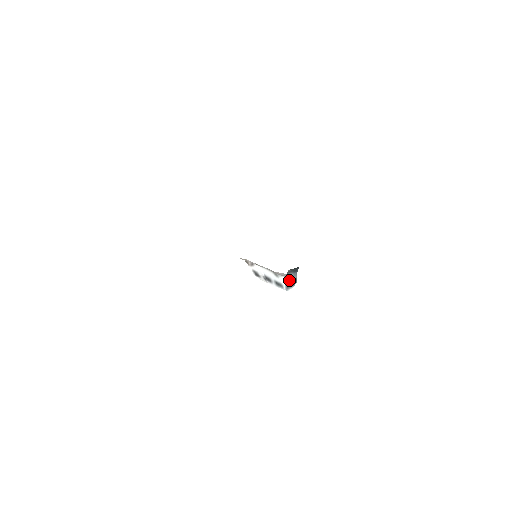
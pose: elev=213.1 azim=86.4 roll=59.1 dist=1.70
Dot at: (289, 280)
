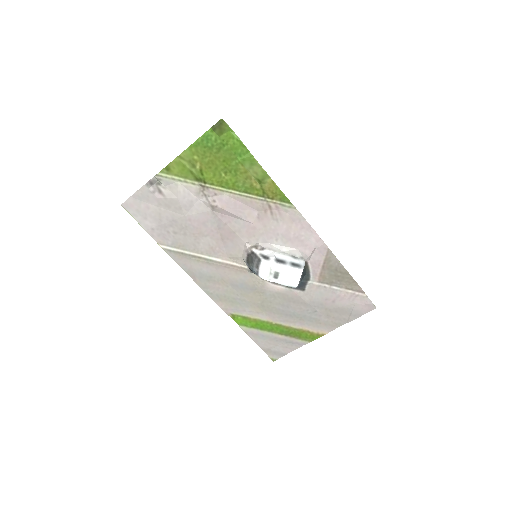
Dot at: occluded
